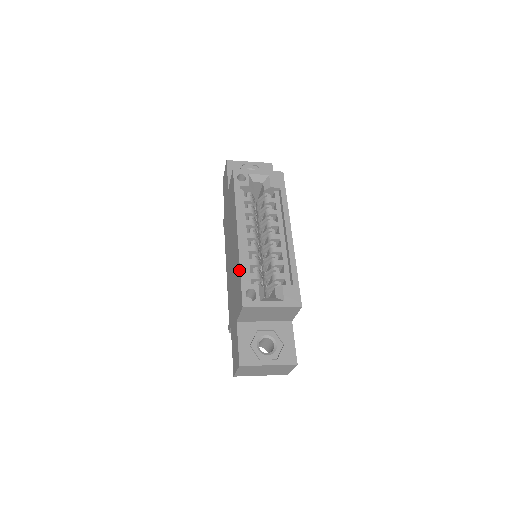
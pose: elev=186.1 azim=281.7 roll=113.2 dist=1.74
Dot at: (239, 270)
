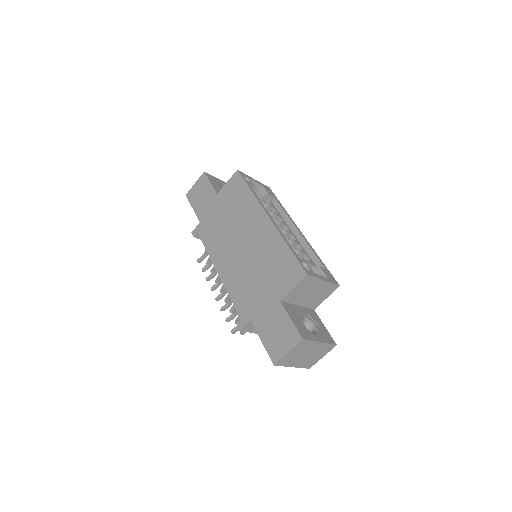
Dot at: (285, 246)
